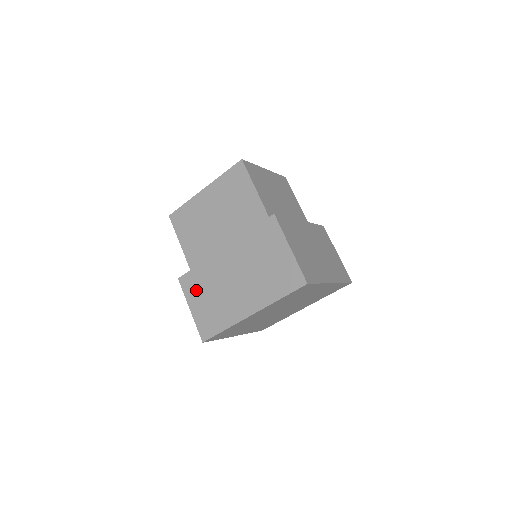
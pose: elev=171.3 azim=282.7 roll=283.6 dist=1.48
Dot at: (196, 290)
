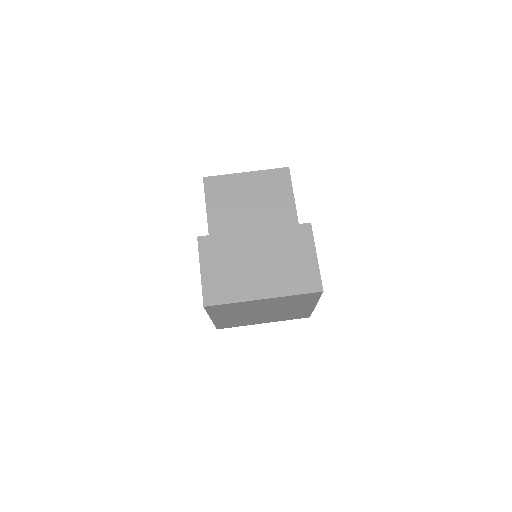
Dot at: occluded
